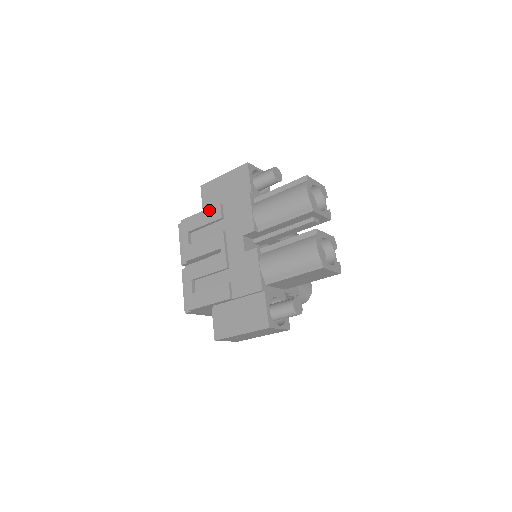
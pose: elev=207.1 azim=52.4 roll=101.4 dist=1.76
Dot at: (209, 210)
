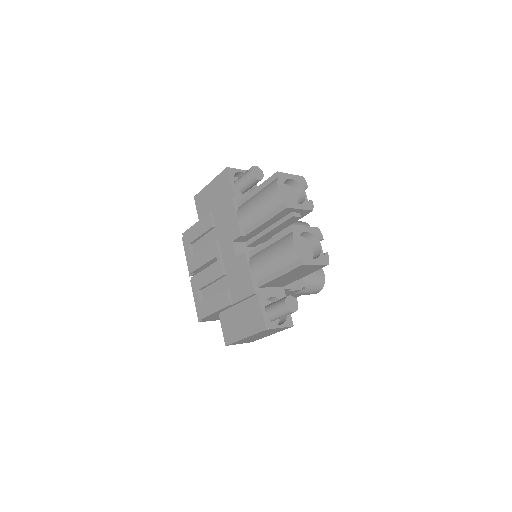
Dot at: (202, 220)
